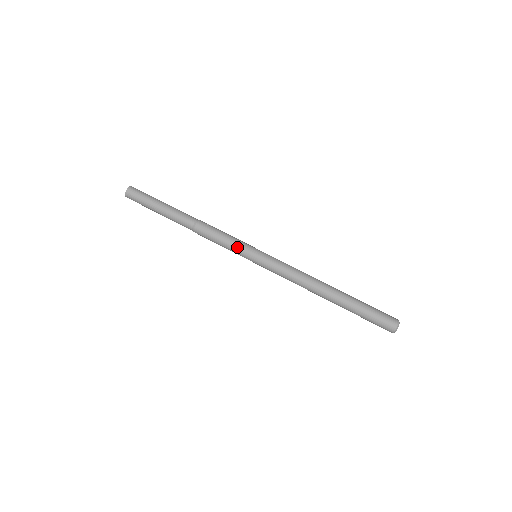
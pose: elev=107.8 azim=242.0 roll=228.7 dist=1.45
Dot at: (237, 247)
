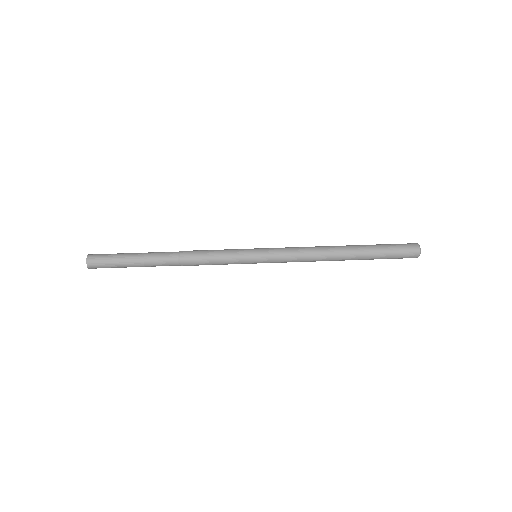
Dot at: (234, 251)
